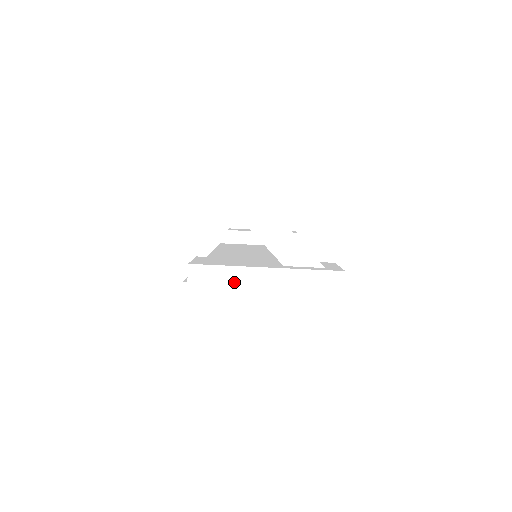
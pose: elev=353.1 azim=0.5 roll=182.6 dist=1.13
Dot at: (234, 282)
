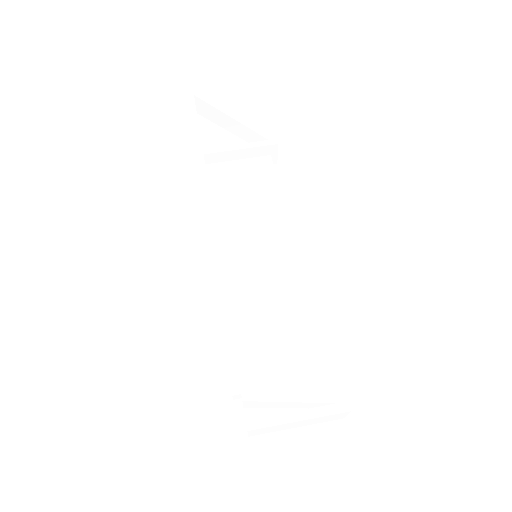
Dot at: (278, 427)
